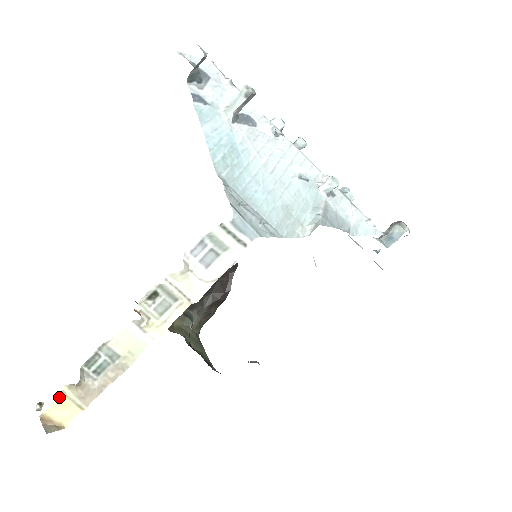
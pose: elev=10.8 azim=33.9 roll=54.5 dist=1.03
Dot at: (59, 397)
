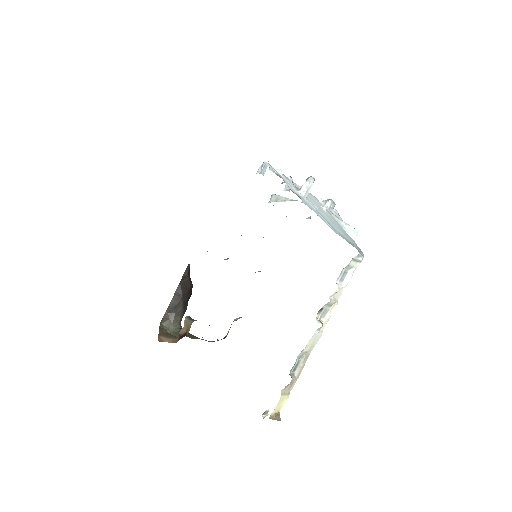
Dot at: (280, 398)
